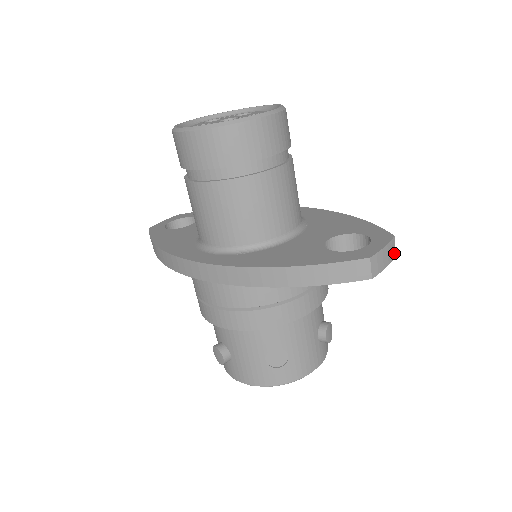
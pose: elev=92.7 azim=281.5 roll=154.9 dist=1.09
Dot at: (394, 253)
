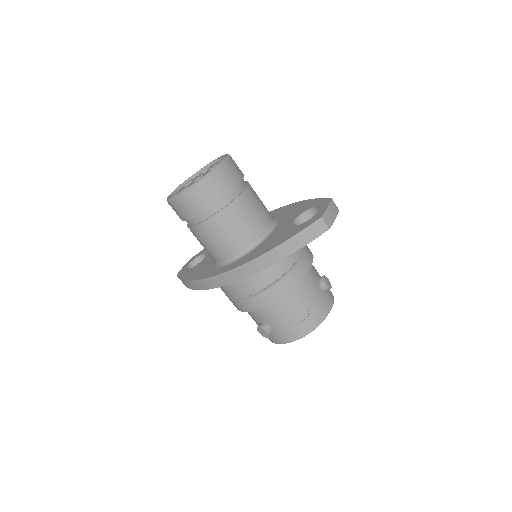
Dot at: (337, 209)
